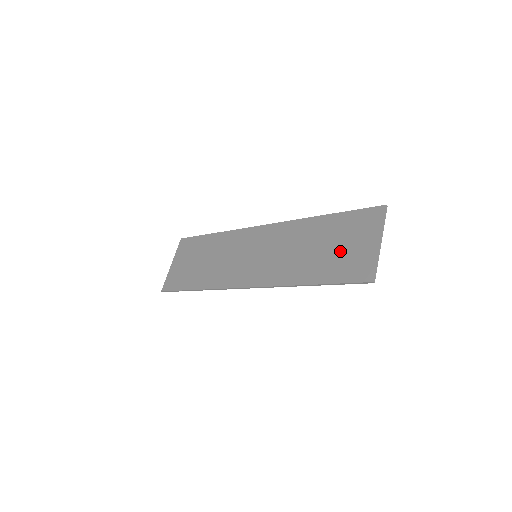
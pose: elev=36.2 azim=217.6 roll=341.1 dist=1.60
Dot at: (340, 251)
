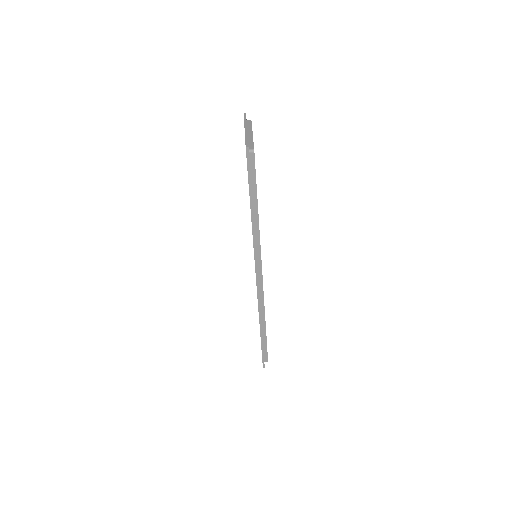
Dot at: occluded
